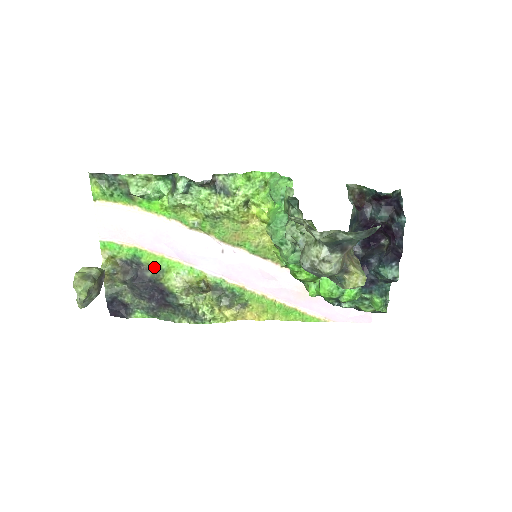
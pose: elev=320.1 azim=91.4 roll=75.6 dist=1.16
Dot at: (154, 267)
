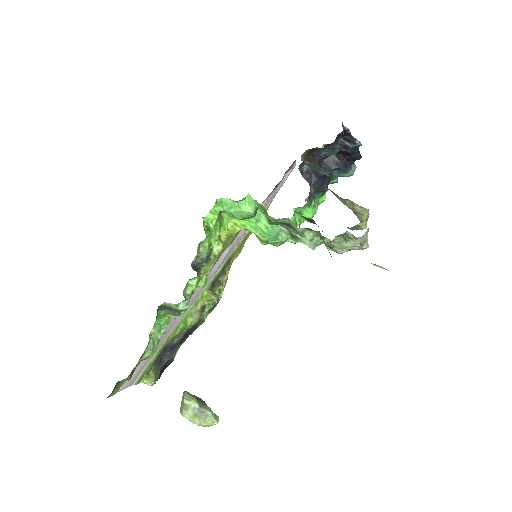
Dot at: (175, 335)
